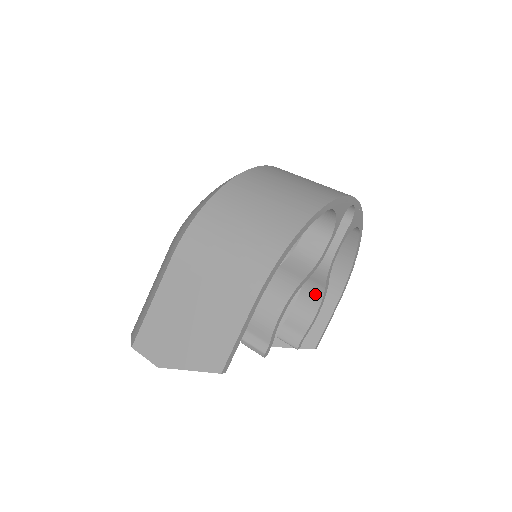
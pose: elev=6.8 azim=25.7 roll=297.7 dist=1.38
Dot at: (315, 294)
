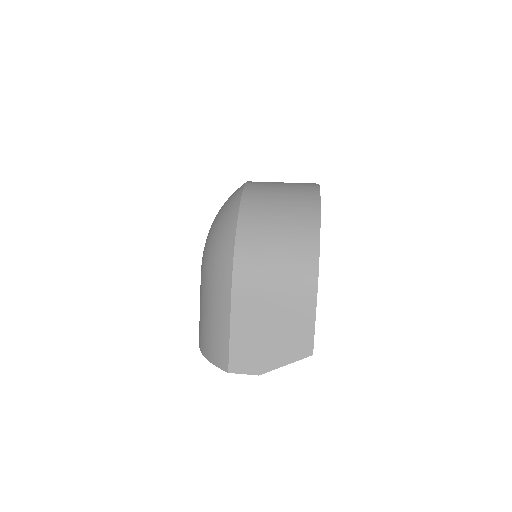
Dot at: occluded
